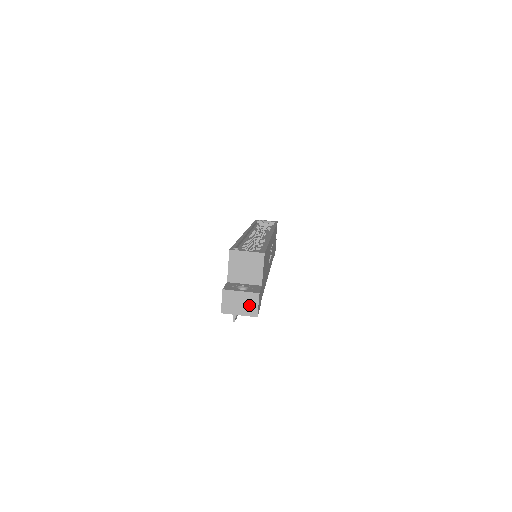
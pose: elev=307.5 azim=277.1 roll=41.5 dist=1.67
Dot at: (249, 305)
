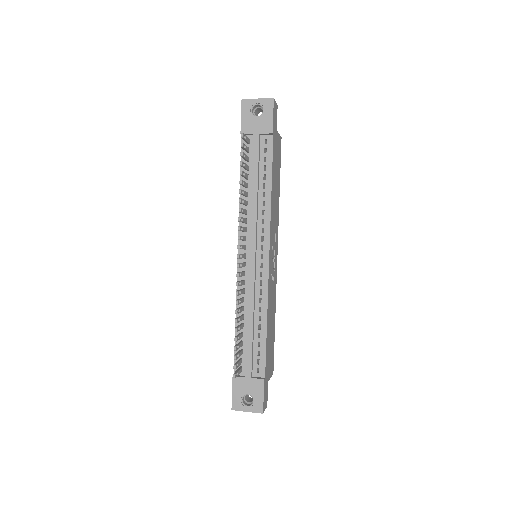
Dot at: occluded
